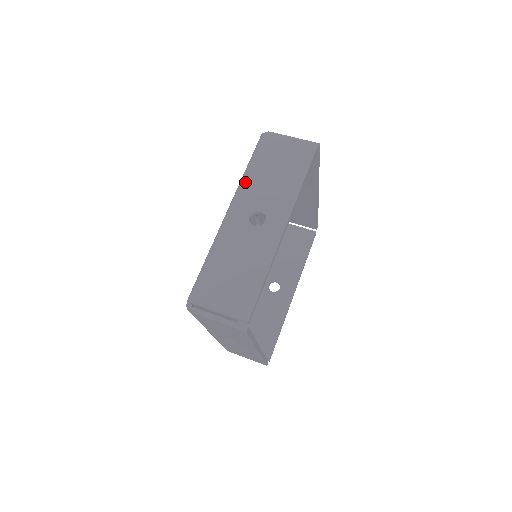
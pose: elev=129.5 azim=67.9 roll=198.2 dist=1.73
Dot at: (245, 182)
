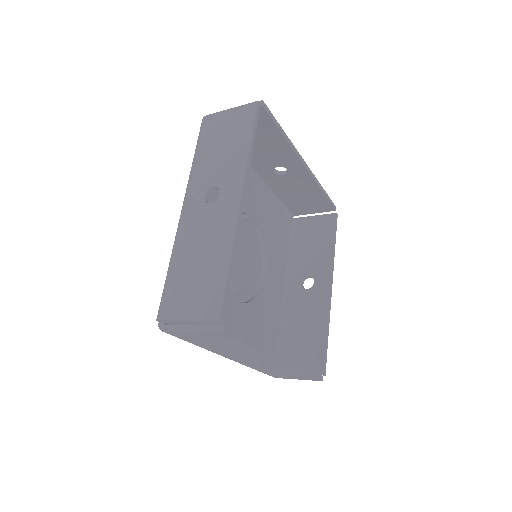
Dot at: occluded
